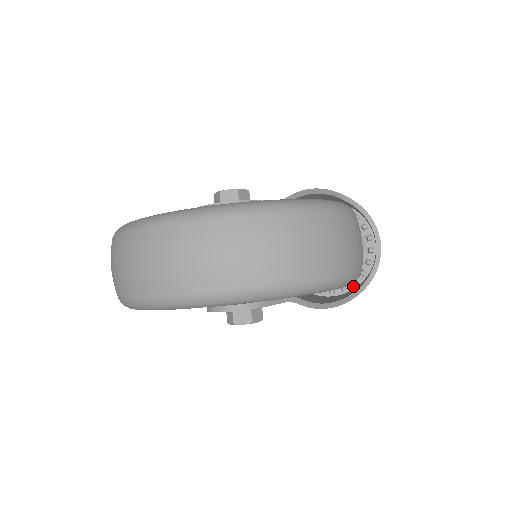
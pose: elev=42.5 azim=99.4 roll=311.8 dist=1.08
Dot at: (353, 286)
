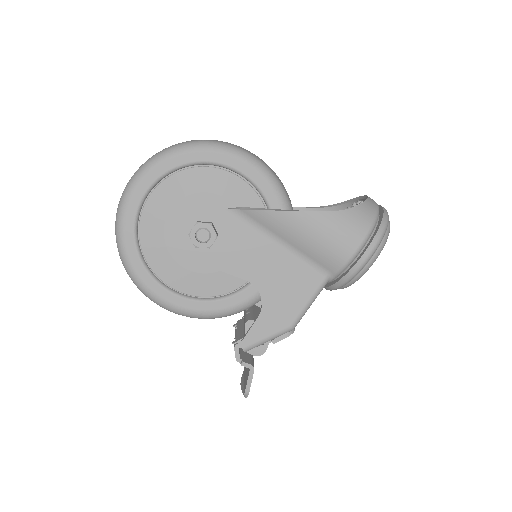
Dot at: occluded
